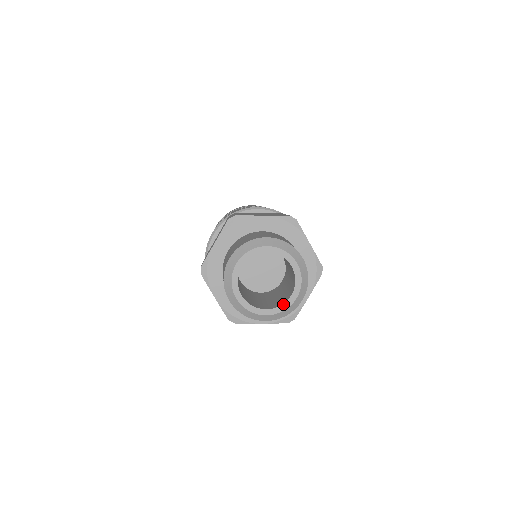
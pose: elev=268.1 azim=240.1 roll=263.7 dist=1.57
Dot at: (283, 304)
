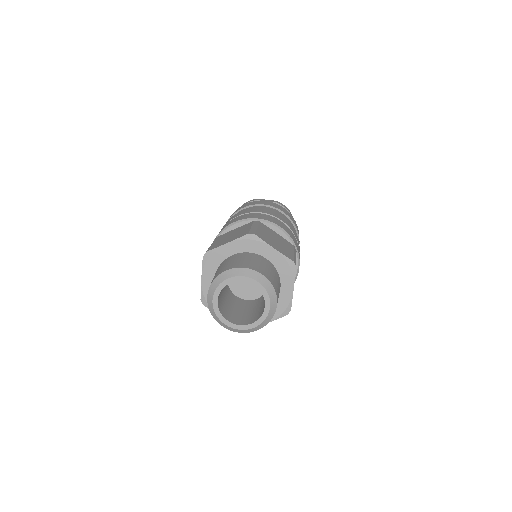
Dot at: (262, 315)
